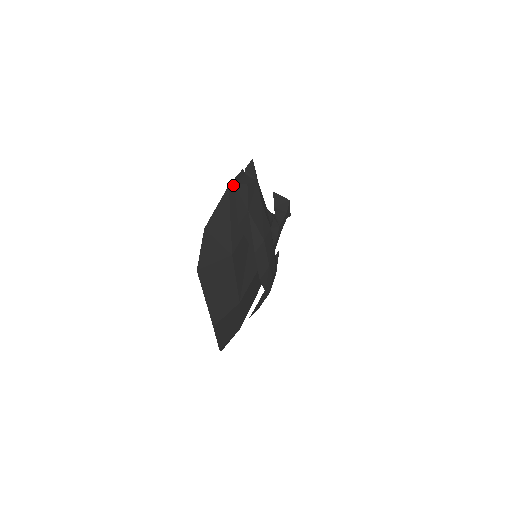
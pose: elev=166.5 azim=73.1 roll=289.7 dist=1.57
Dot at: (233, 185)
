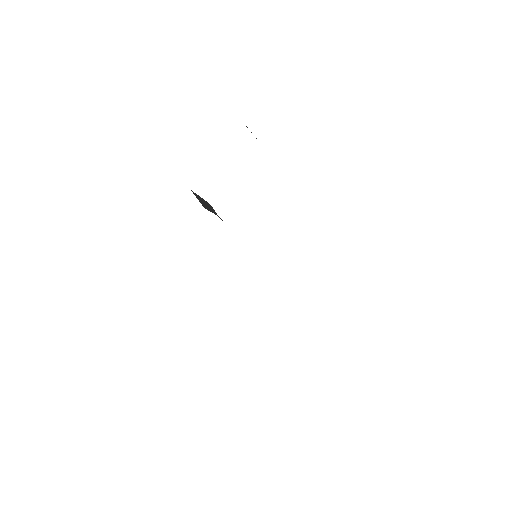
Dot at: occluded
